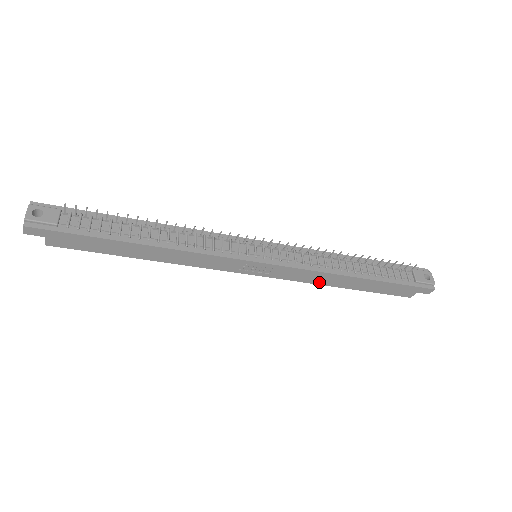
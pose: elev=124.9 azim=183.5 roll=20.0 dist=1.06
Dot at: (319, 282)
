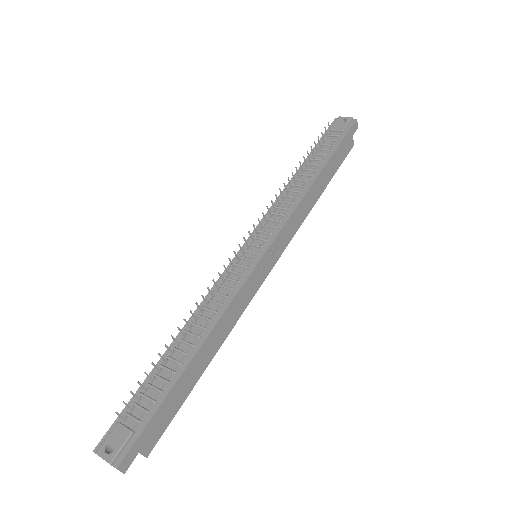
Dot at: (306, 213)
